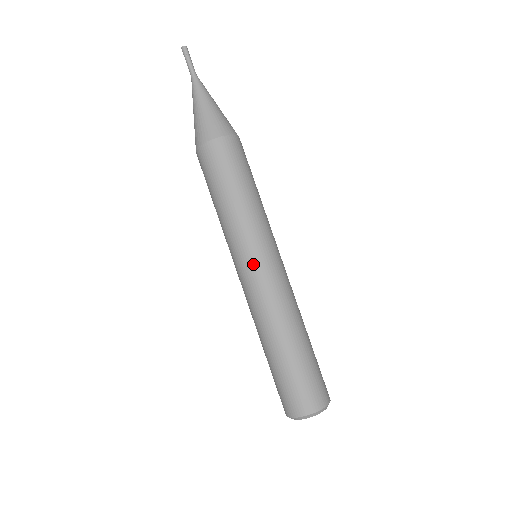
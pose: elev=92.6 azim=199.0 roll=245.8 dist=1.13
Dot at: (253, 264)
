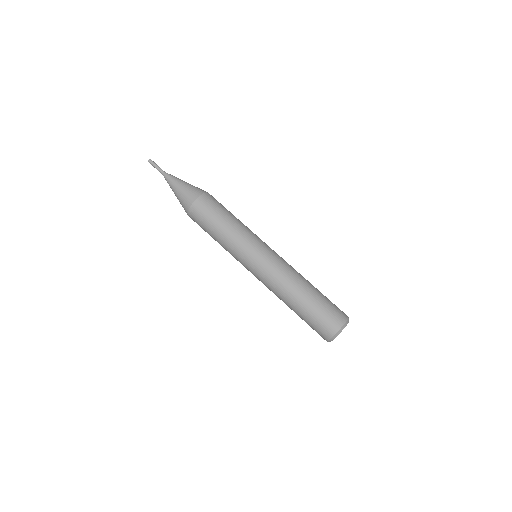
Dot at: (252, 264)
